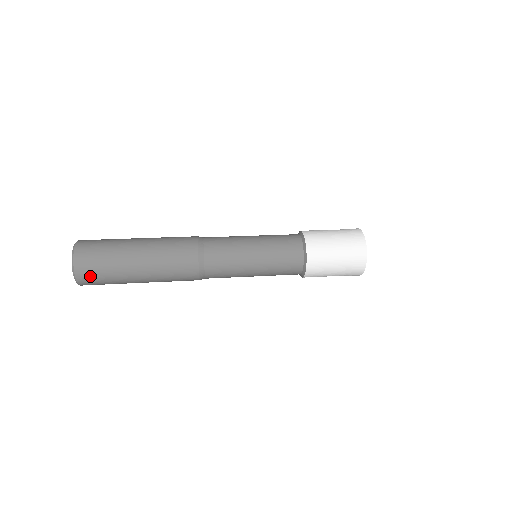
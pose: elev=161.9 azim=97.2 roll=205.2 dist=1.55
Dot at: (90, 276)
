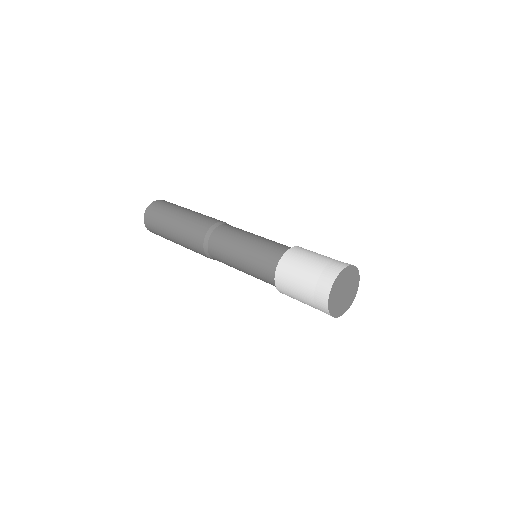
Dot at: occluded
